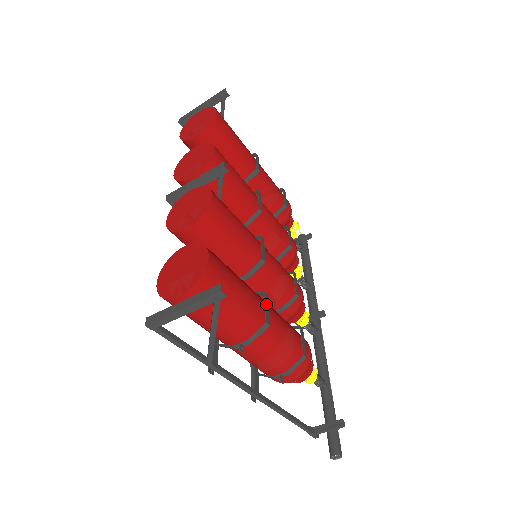
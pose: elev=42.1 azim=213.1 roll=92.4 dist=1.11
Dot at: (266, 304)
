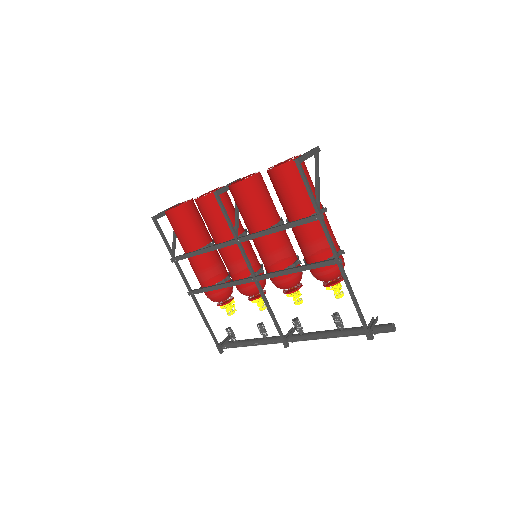
Dot at: occluded
